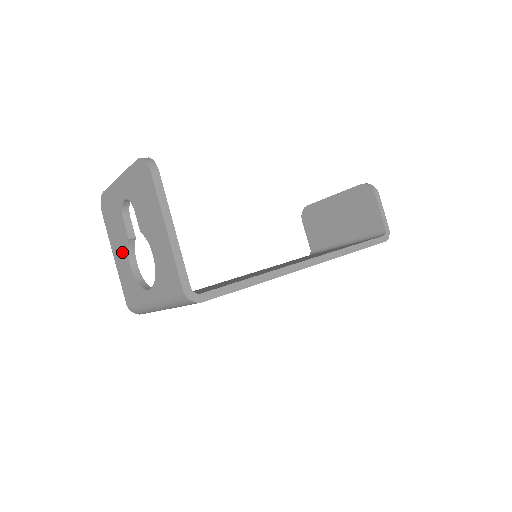
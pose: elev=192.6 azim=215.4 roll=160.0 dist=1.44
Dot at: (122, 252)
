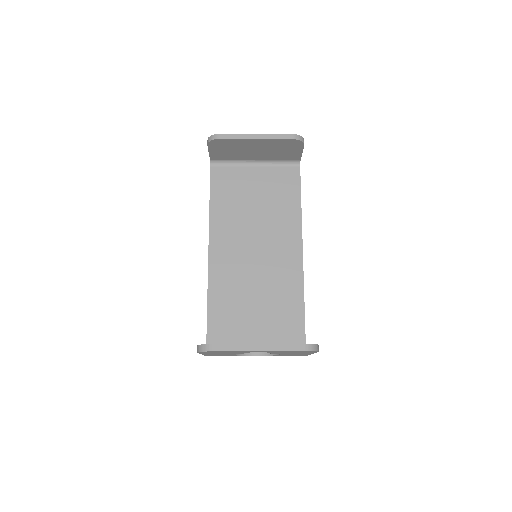
Dot at: occluded
